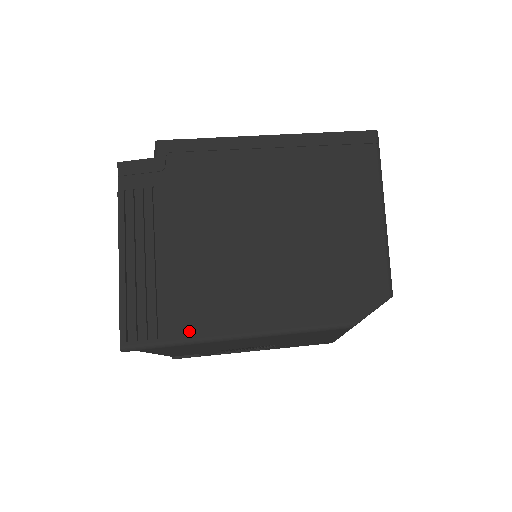
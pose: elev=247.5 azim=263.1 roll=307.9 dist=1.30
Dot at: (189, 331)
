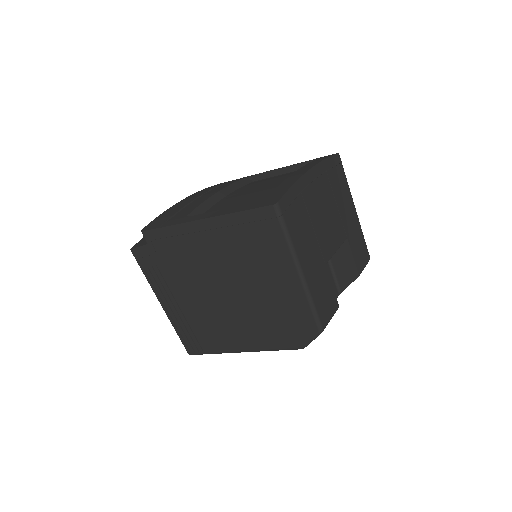
Dot at: (216, 348)
